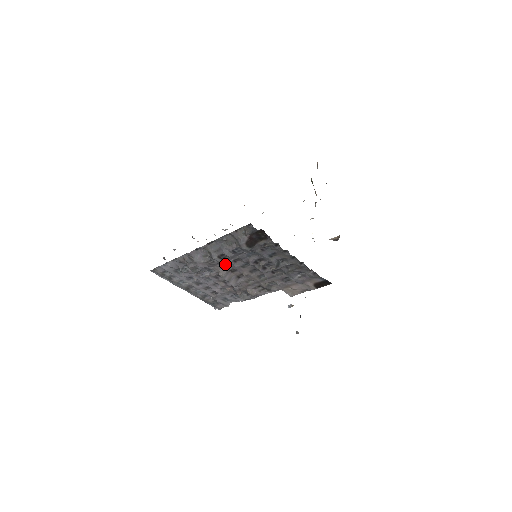
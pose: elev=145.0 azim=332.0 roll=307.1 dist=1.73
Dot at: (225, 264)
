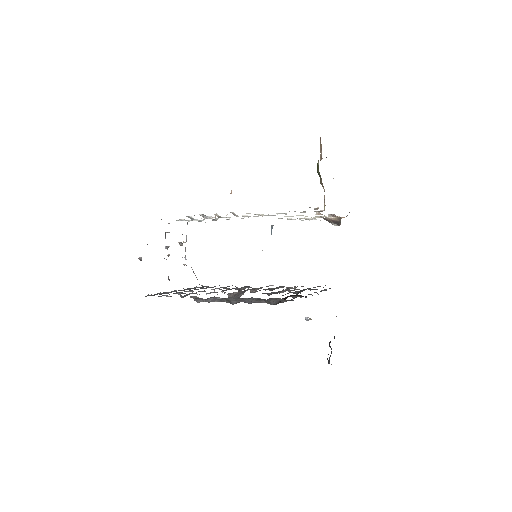
Dot at: (237, 292)
